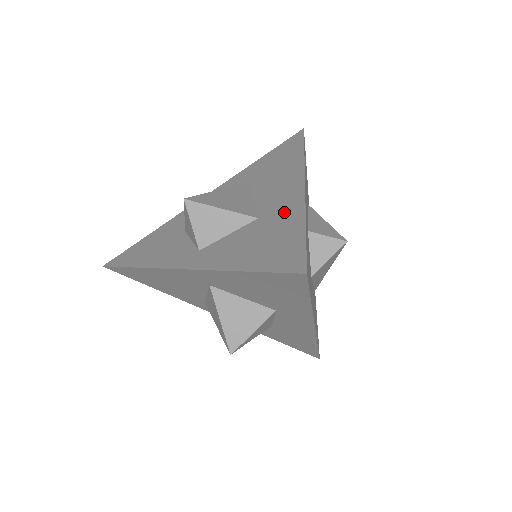
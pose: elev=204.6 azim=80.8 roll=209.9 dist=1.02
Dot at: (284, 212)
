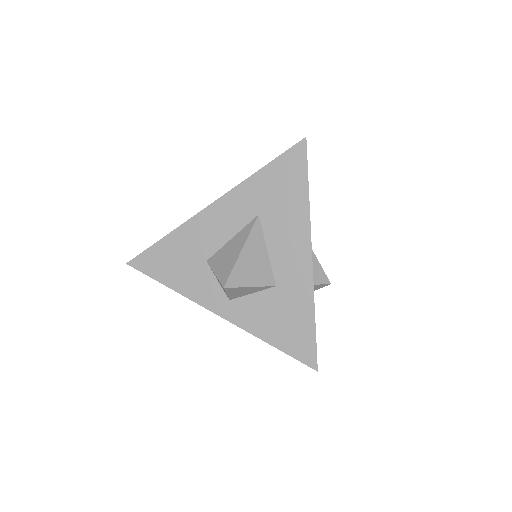
Dot at: (297, 293)
